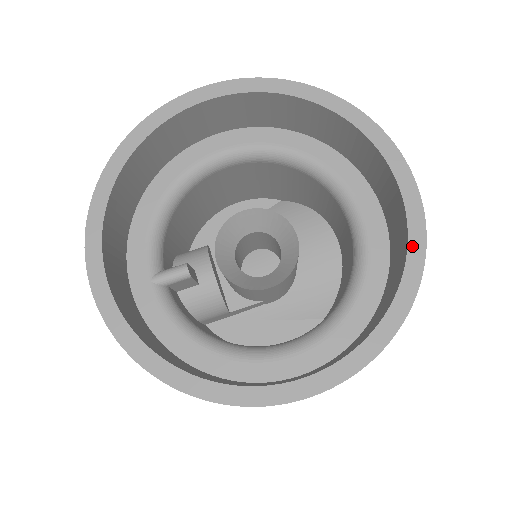
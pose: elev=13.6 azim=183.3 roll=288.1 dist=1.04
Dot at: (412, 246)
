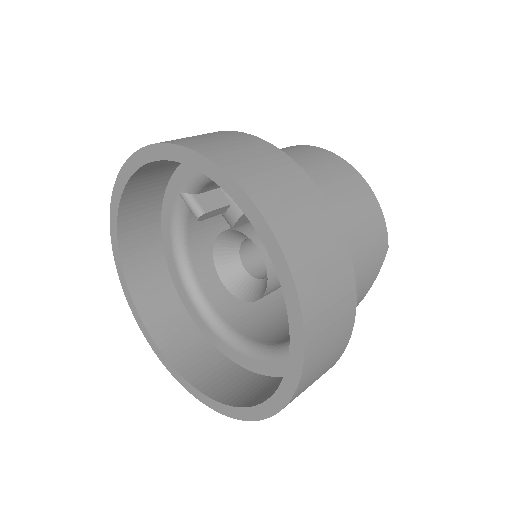
Dot at: (231, 409)
